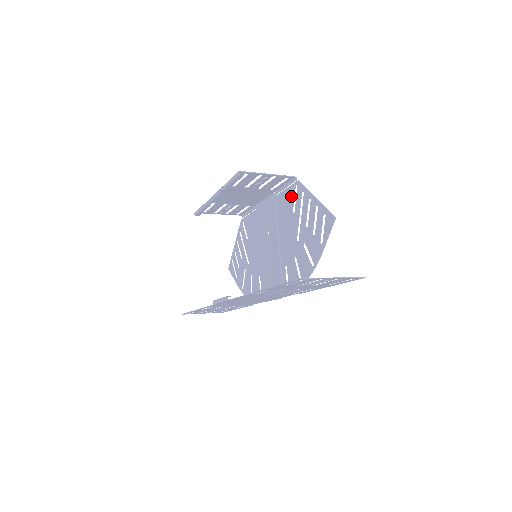
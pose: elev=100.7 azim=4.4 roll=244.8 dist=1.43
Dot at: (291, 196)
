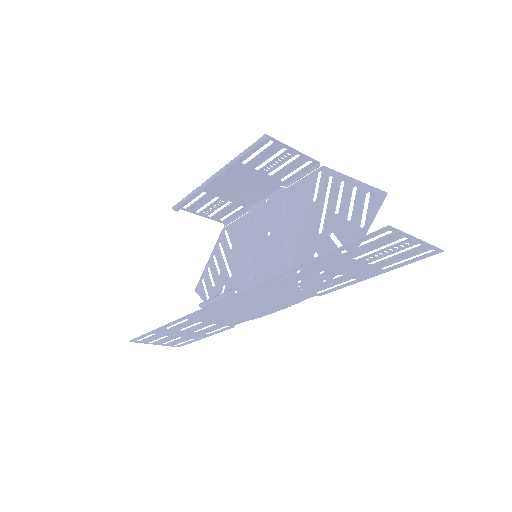
Dot at: (311, 184)
